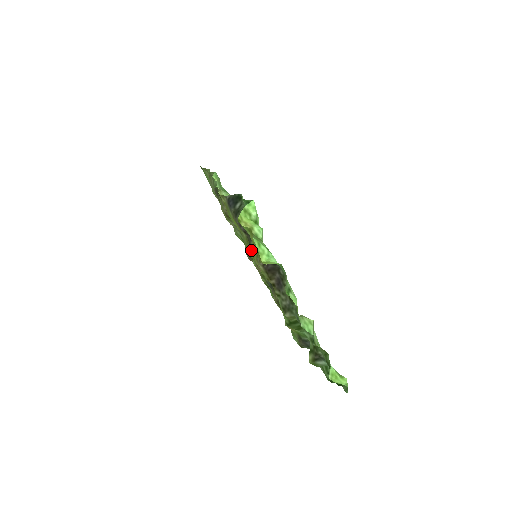
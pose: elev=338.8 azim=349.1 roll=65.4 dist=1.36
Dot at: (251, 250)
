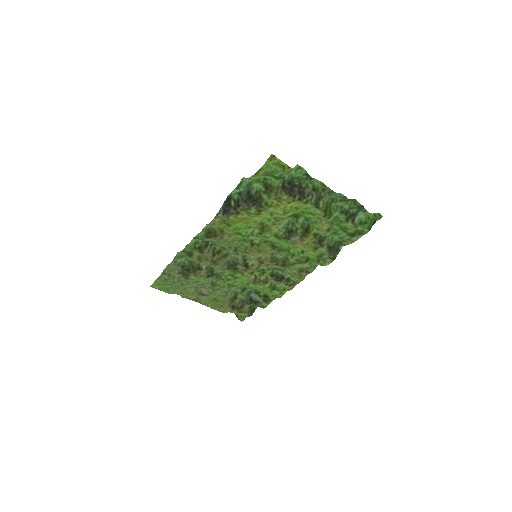
Dot at: (266, 210)
